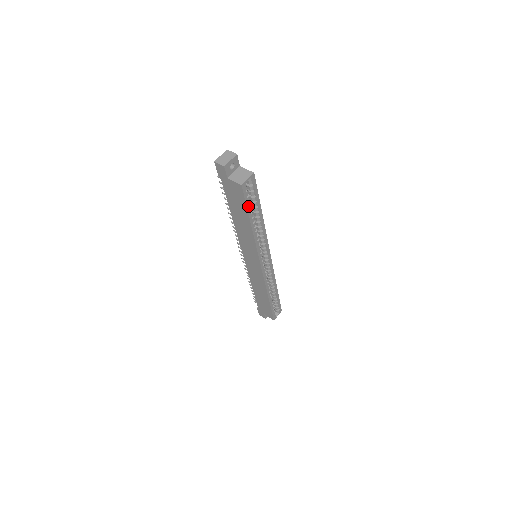
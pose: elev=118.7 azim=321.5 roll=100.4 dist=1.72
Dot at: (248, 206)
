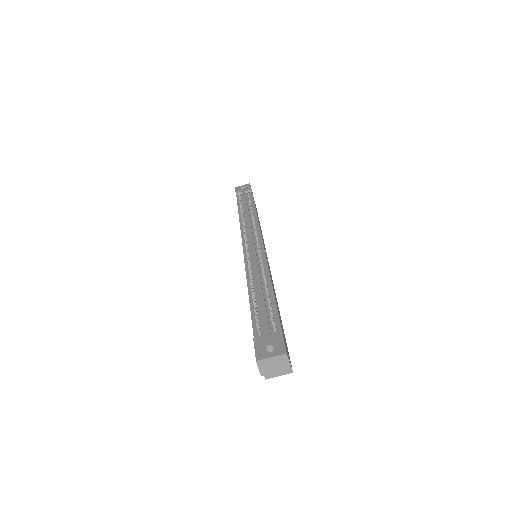
Dot at: occluded
